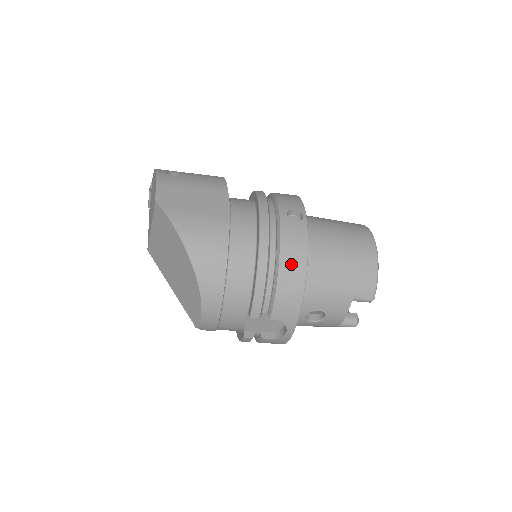
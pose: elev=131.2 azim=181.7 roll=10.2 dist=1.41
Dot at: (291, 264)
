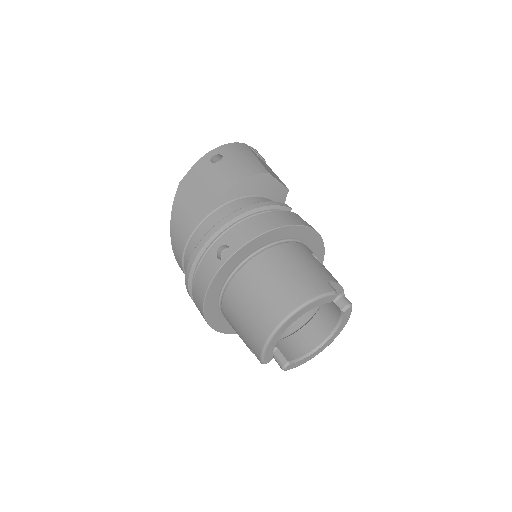
Dot at: (198, 288)
